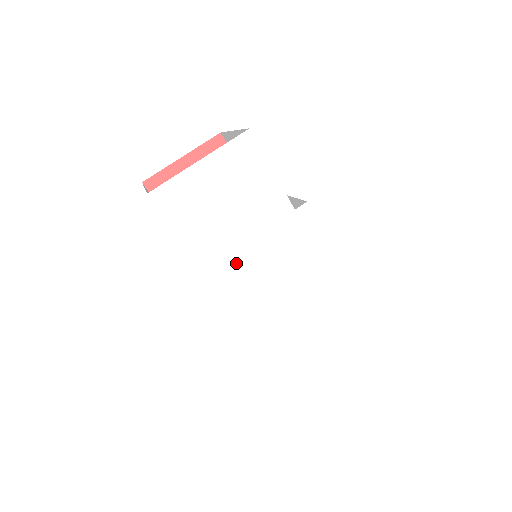
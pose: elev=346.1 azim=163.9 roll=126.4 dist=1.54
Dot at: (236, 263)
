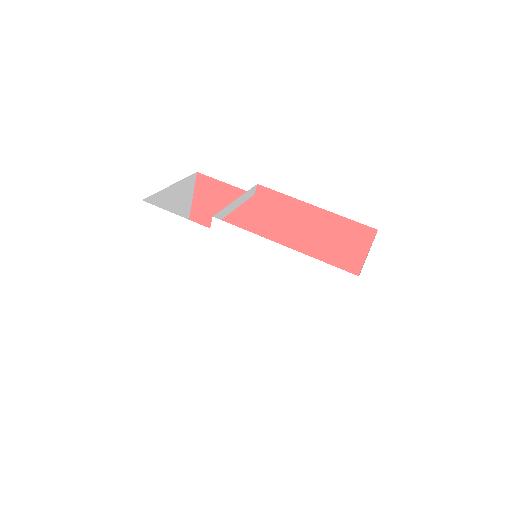
Dot at: (208, 288)
